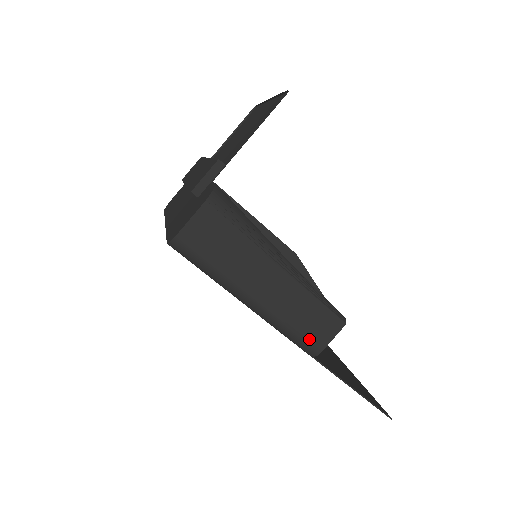
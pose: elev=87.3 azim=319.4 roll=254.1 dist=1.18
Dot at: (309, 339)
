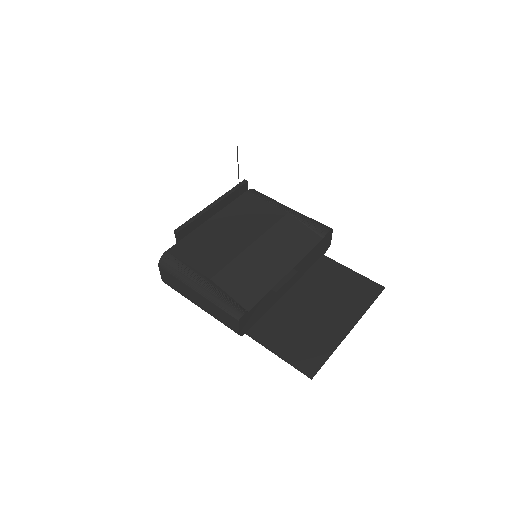
Dot at: (230, 327)
